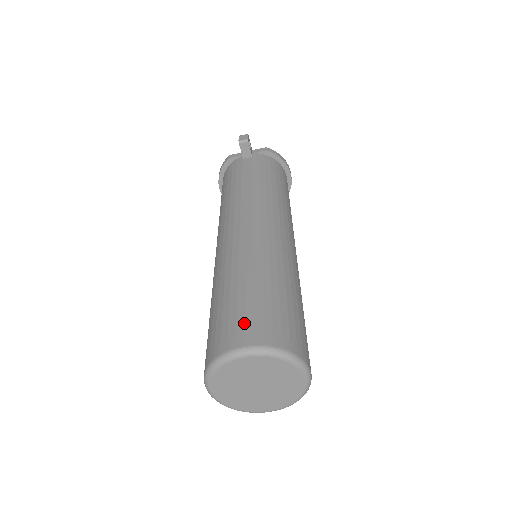
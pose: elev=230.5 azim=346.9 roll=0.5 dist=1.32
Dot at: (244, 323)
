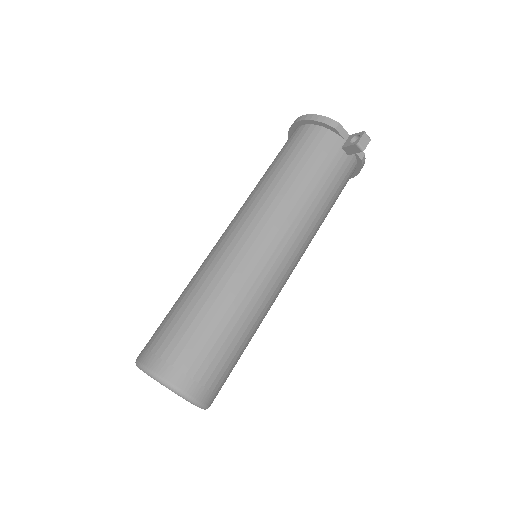
Dot at: (204, 373)
